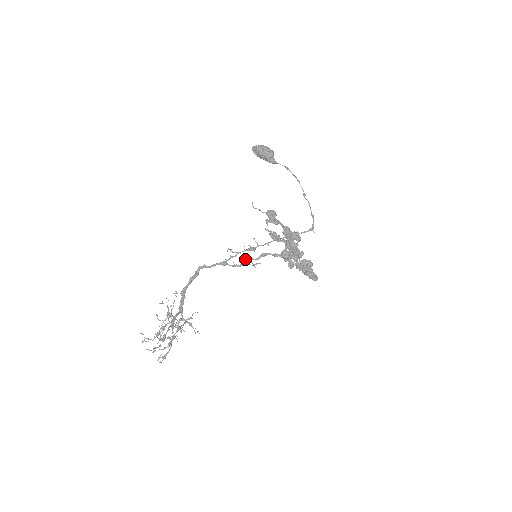
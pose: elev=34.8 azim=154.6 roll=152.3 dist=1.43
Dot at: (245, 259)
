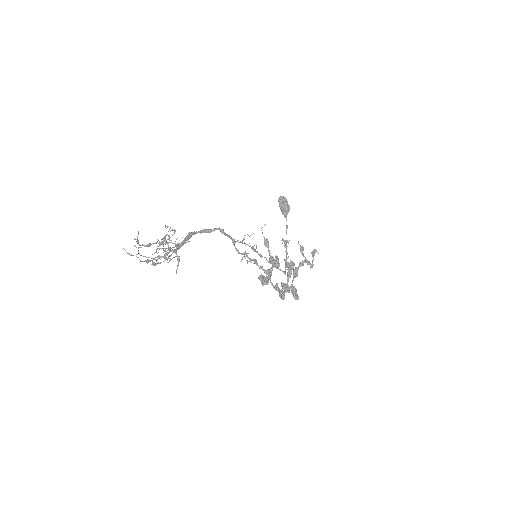
Dot at: occluded
